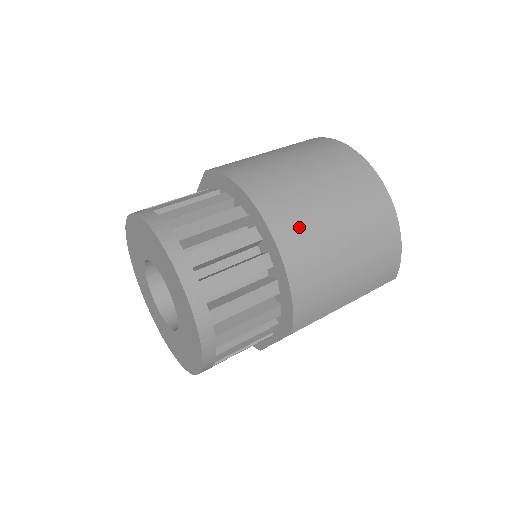
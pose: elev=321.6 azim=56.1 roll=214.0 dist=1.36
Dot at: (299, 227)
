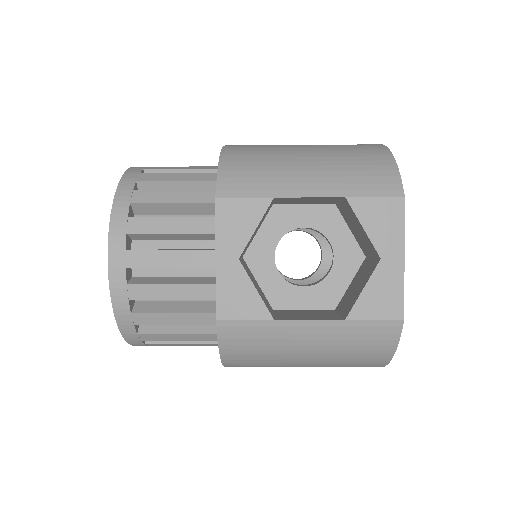
Dot at: occluded
